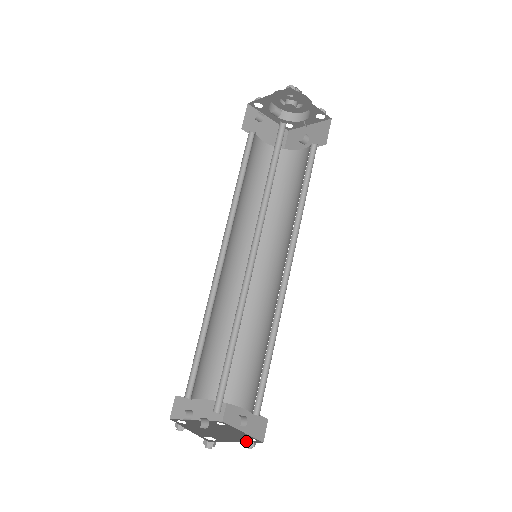
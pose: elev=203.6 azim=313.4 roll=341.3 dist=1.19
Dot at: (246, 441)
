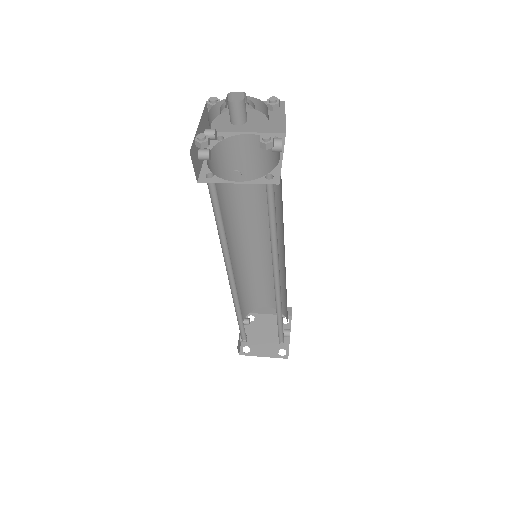
Dot at: (273, 356)
